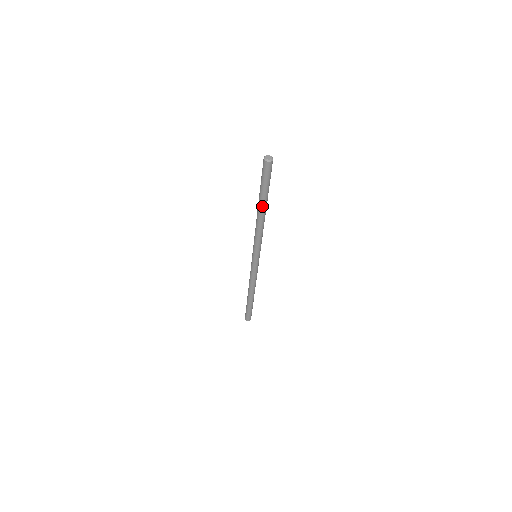
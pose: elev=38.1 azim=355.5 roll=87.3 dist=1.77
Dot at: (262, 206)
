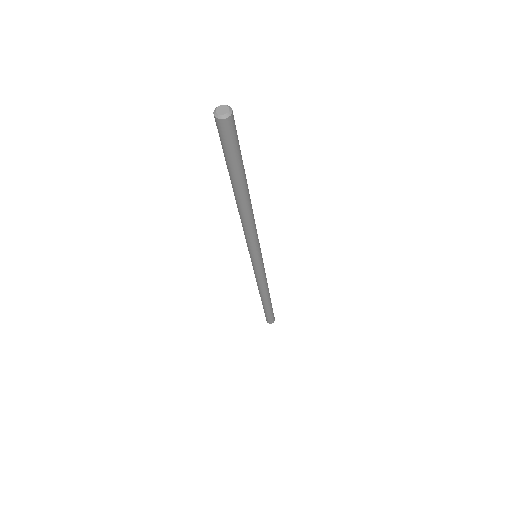
Dot at: (237, 192)
